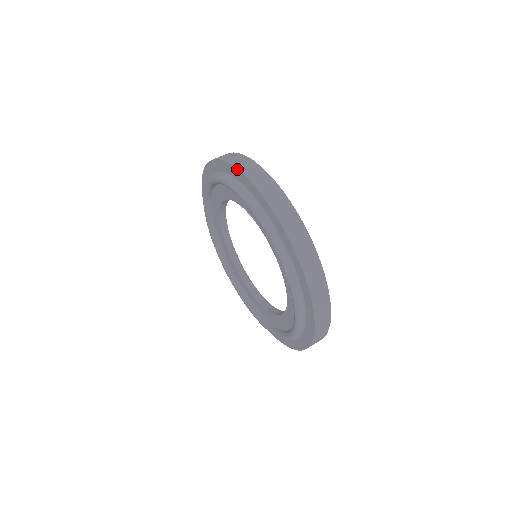
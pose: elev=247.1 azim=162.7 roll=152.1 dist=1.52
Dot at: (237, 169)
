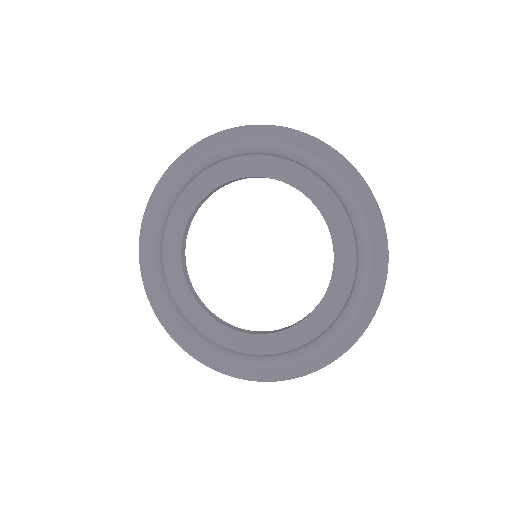
Dot at: (240, 126)
